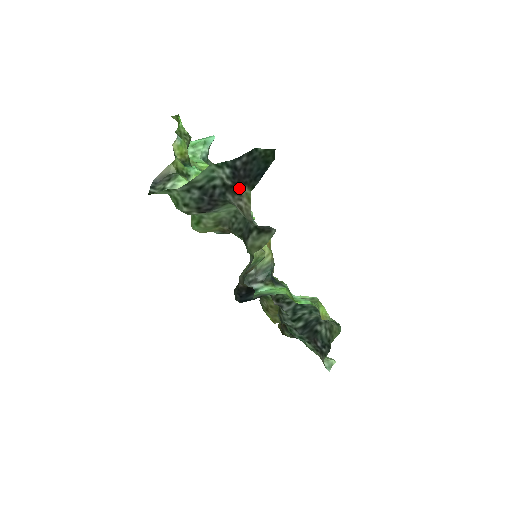
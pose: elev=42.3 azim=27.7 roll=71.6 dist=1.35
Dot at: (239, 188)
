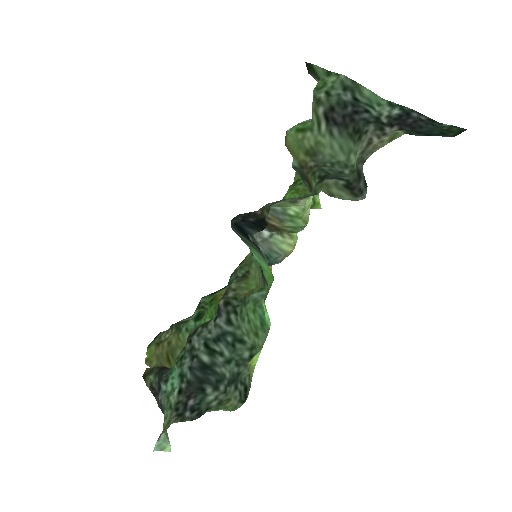
Dot at: (390, 129)
